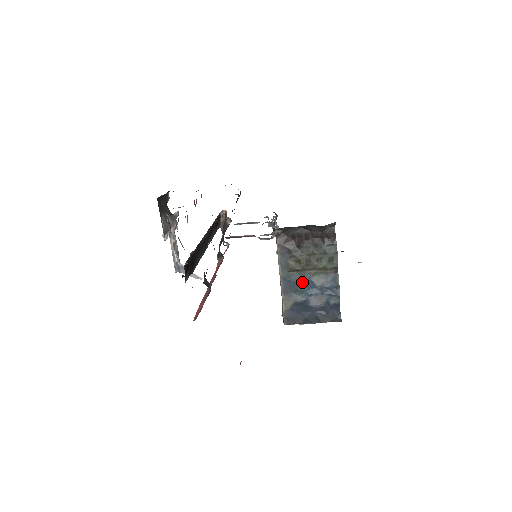
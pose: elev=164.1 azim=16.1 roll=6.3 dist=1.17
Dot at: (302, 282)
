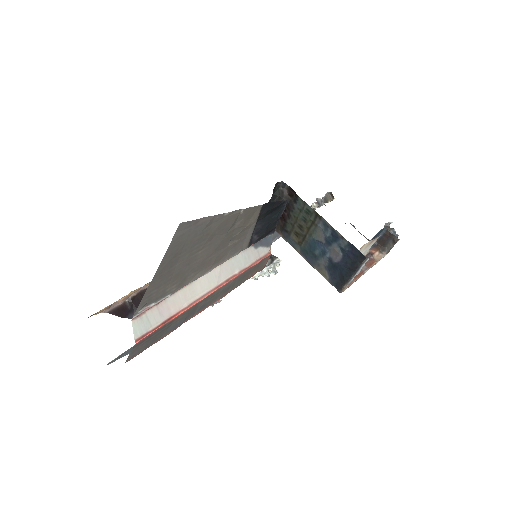
Dot at: (313, 247)
